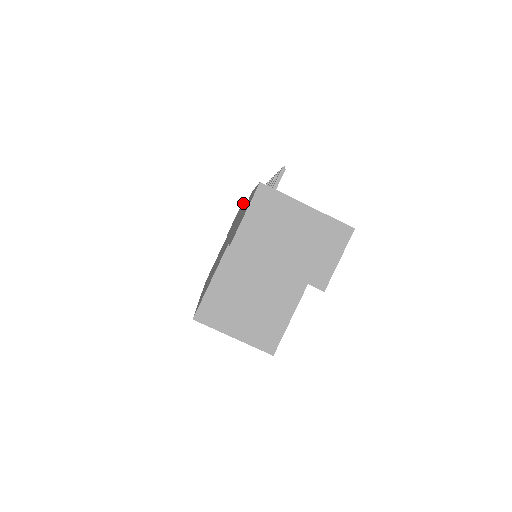
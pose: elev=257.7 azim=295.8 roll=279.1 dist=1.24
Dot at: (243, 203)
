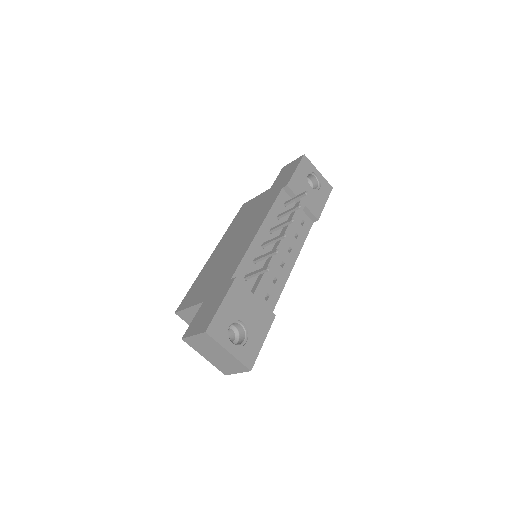
Dot at: (286, 186)
